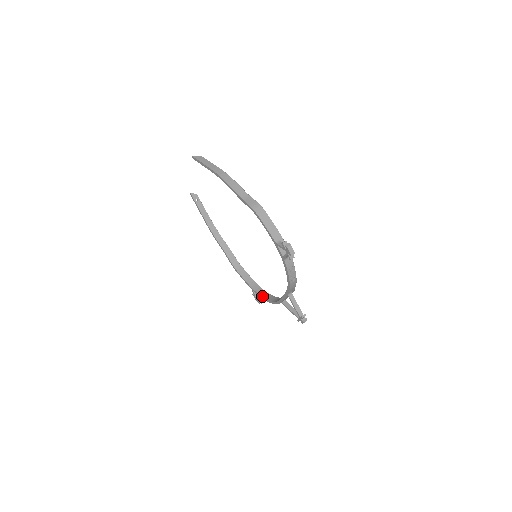
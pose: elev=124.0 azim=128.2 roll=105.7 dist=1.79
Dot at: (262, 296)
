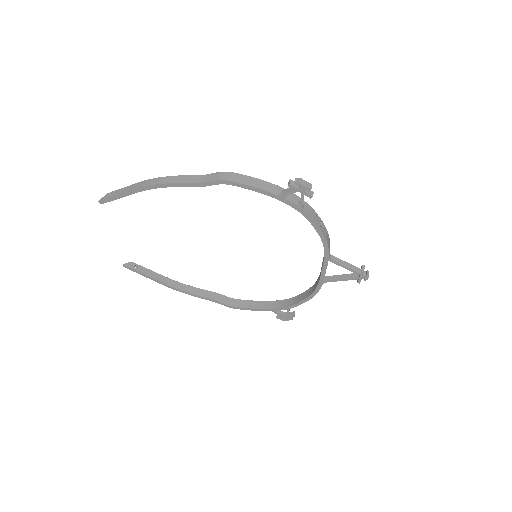
Dot at: (291, 305)
